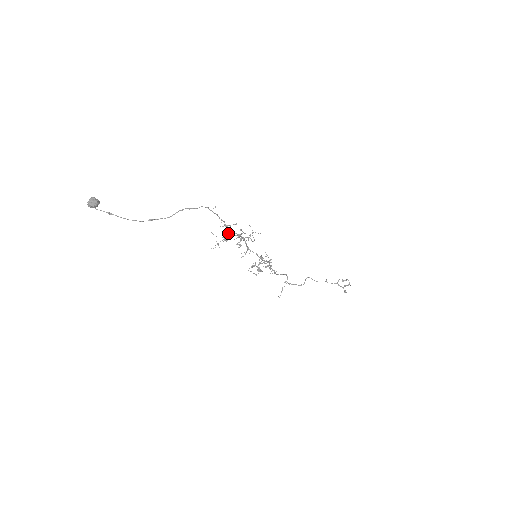
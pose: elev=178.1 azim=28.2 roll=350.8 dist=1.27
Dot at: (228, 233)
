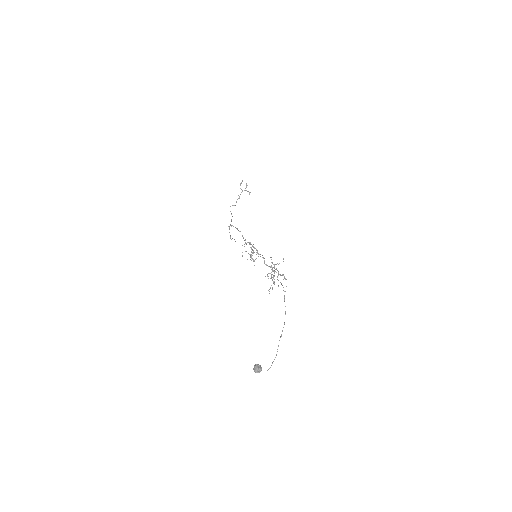
Dot at: occluded
